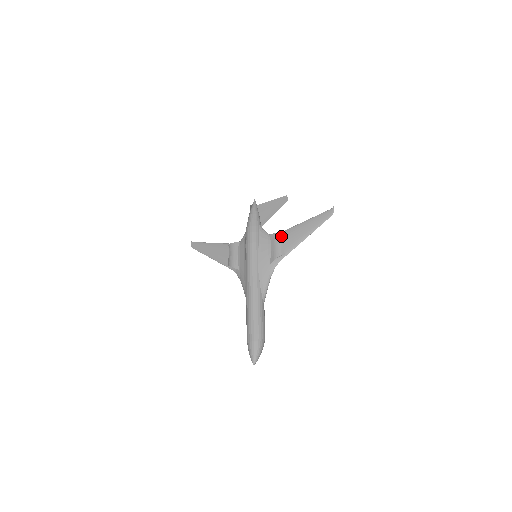
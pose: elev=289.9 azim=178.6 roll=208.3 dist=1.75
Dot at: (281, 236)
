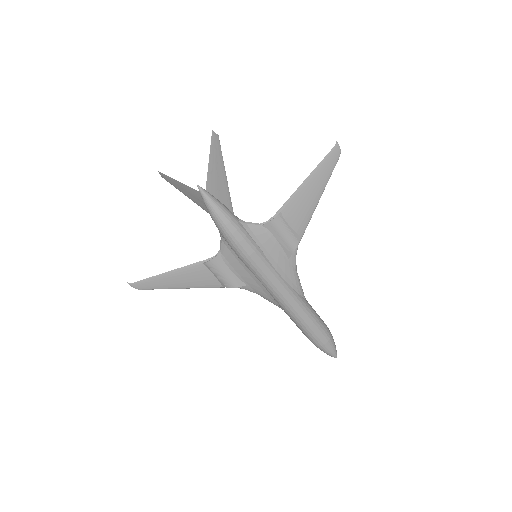
Dot at: (282, 219)
